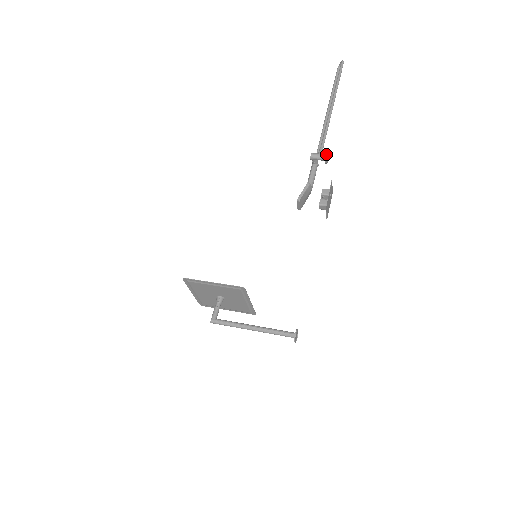
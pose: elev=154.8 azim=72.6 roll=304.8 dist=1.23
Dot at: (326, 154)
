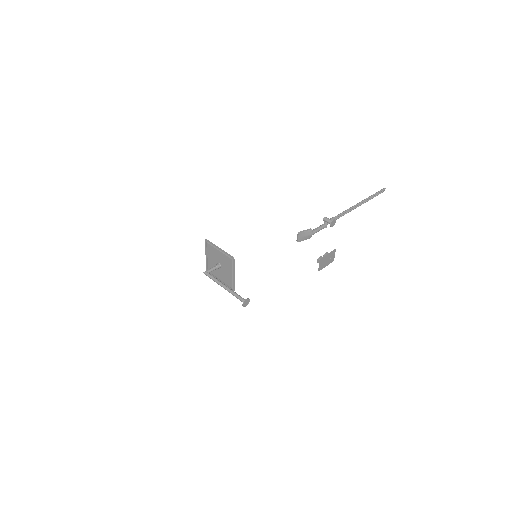
Dot at: (333, 220)
